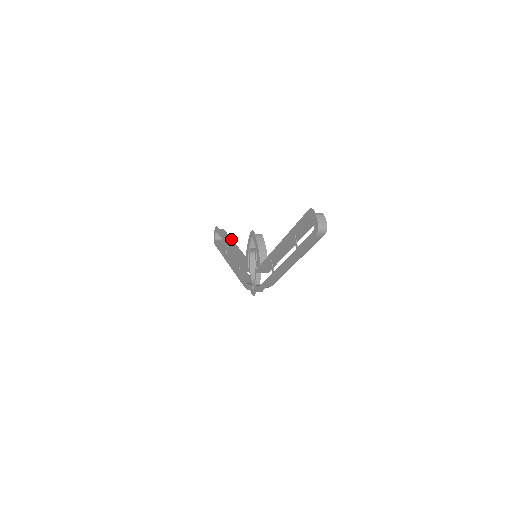
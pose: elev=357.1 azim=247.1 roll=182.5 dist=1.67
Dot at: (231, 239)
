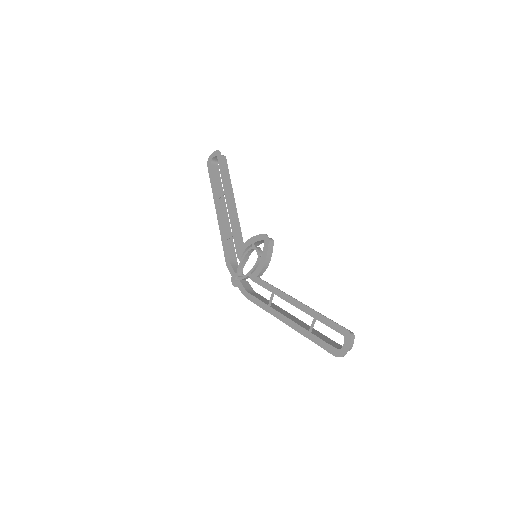
Dot at: occluded
